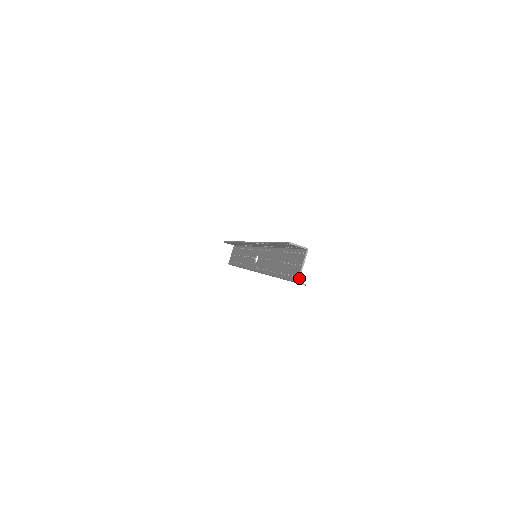
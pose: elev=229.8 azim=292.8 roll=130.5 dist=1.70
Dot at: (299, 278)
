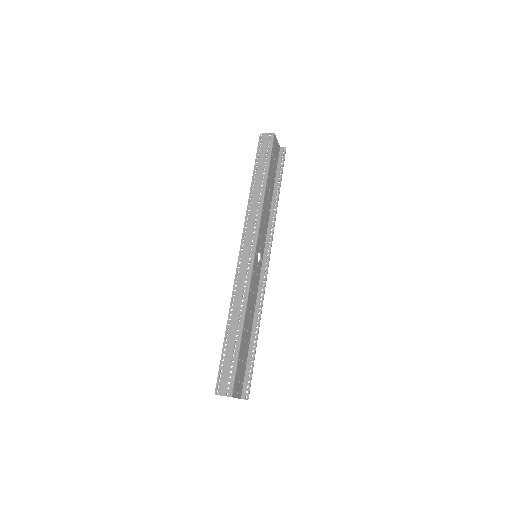
Dot at: occluded
